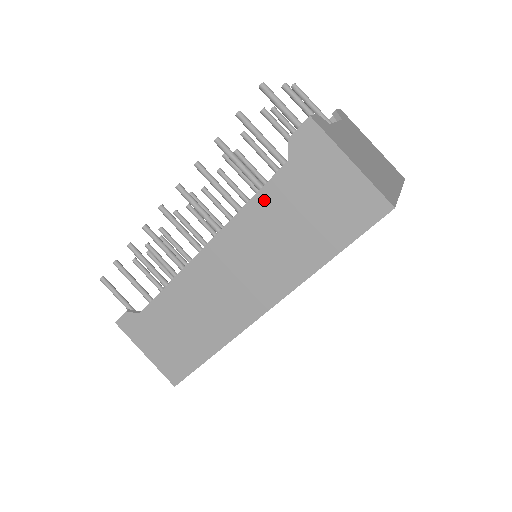
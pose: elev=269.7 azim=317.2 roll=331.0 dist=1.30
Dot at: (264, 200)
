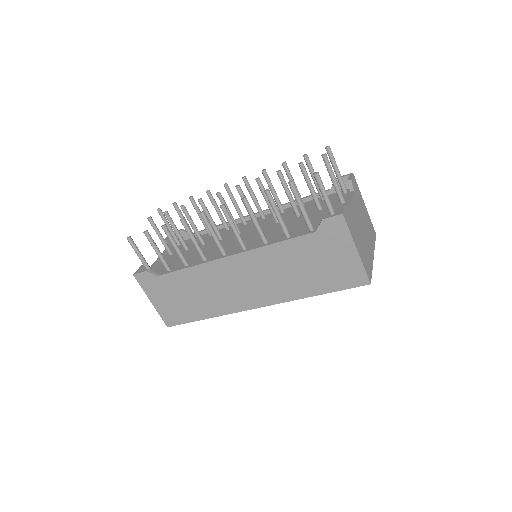
Dot at: (288, 246)
